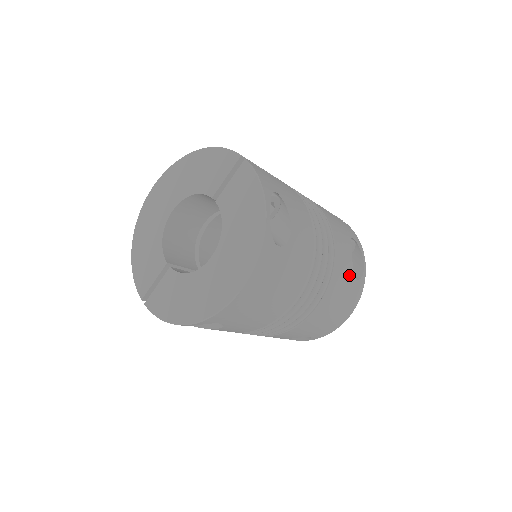
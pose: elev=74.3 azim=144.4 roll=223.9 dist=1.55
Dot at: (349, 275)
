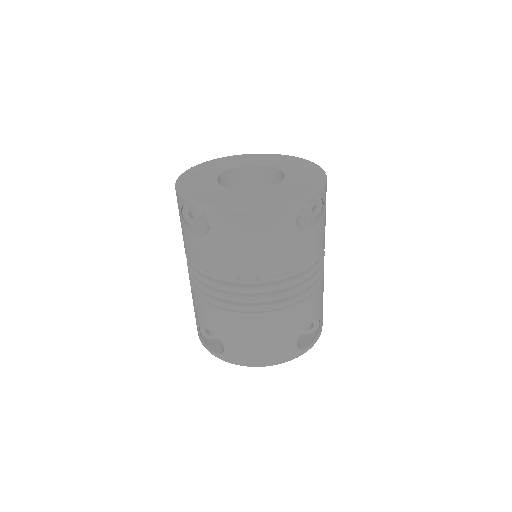
Dot at: (298, 330)
